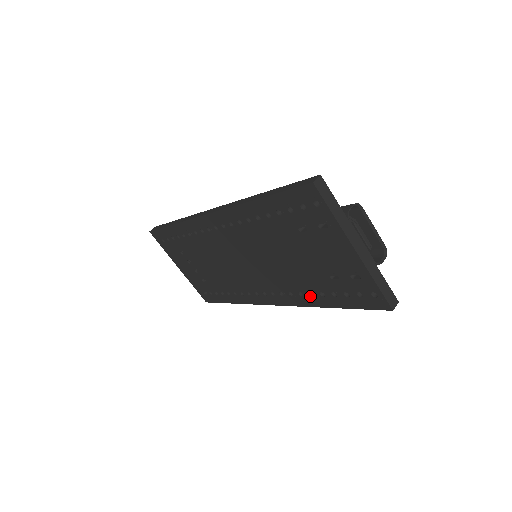
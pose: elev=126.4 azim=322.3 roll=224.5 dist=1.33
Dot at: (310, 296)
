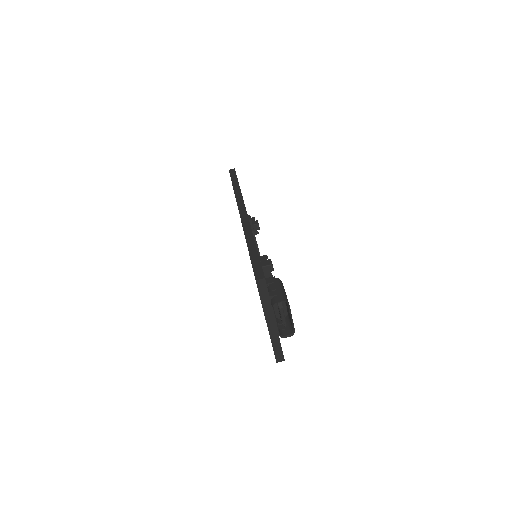
Dot at: occluded
